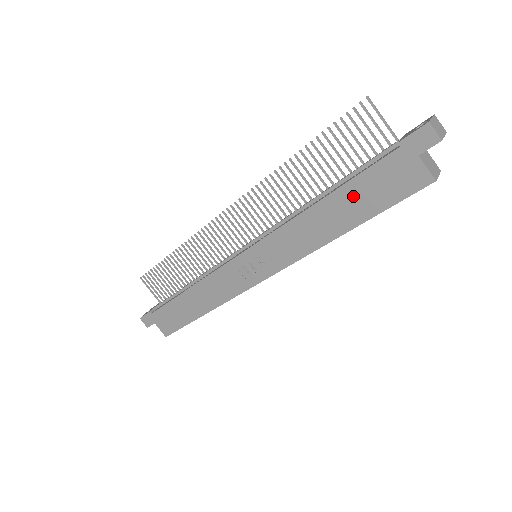
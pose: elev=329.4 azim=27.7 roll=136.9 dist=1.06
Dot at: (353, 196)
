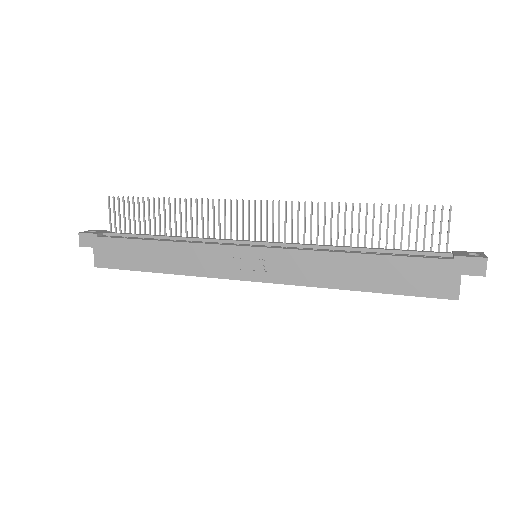
Dot at: (389, 269)
